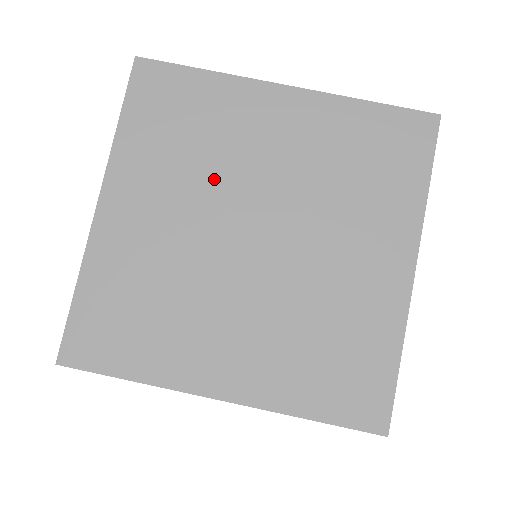
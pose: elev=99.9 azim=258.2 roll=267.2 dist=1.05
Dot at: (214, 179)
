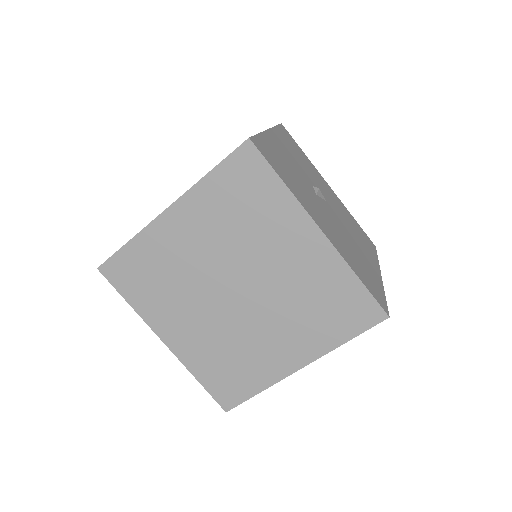
Dot at: (191, 286)
